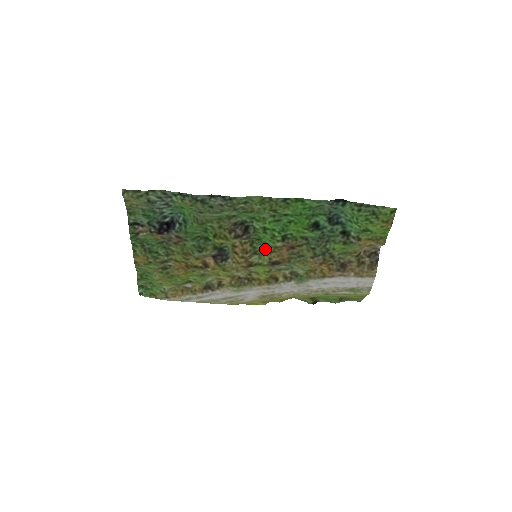
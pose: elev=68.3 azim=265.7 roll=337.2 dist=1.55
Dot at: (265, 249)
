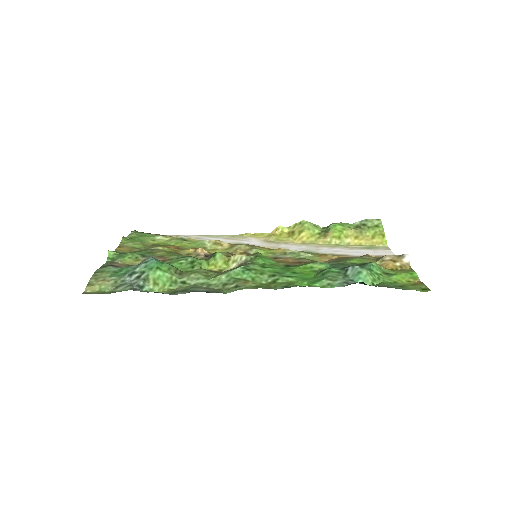
Dot at: (266, 257)
